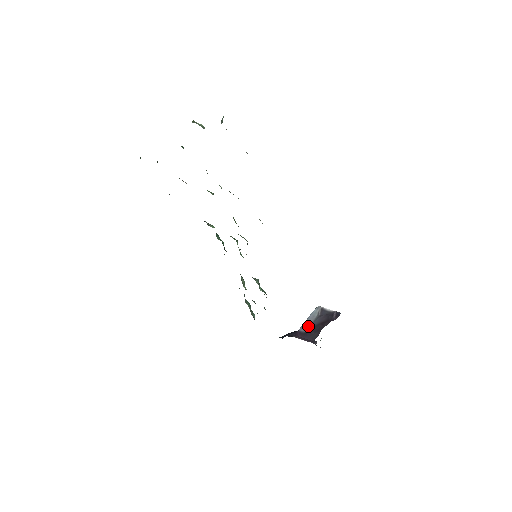
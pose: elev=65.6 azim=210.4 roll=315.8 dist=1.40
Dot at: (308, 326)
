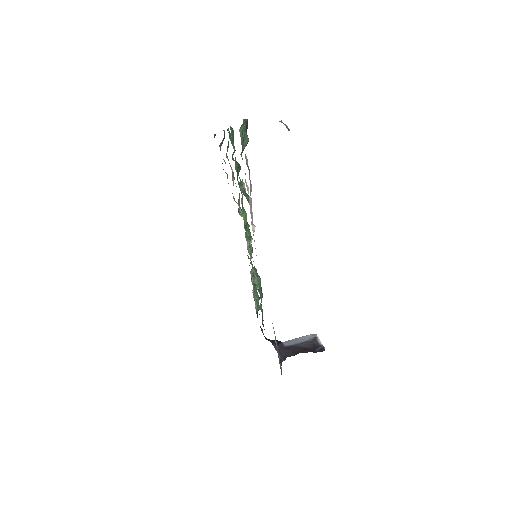
Dot at: (293, 344)
